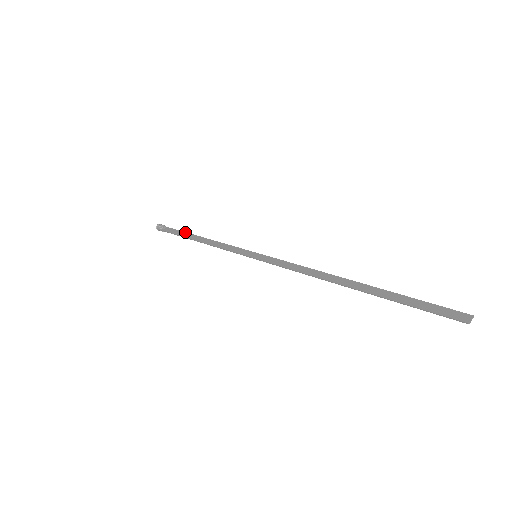
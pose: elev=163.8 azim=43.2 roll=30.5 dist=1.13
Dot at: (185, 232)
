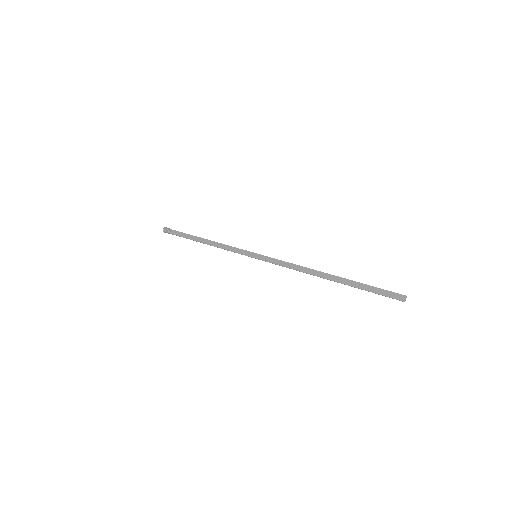
Dot at: (190, 235)
